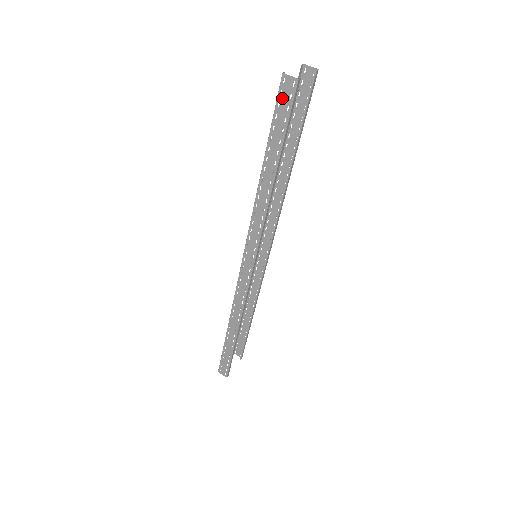
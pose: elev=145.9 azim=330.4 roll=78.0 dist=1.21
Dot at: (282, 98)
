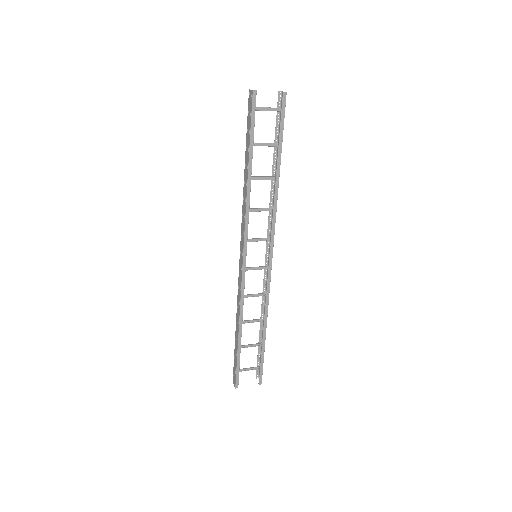
Dot at: (249, 107)
